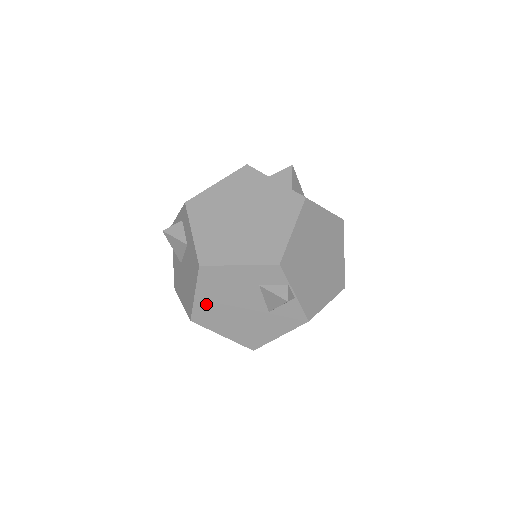
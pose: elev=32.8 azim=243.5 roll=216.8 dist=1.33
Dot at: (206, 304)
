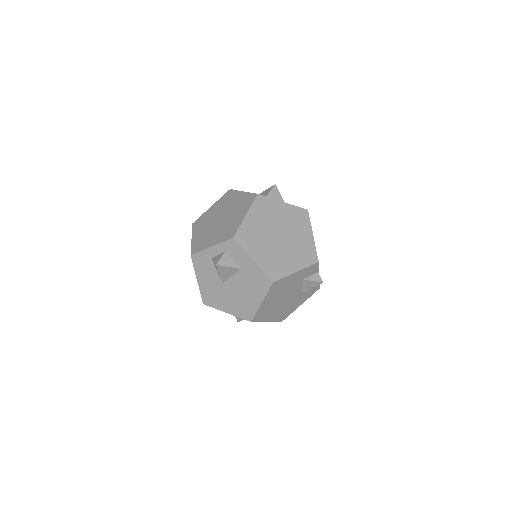
Dot at: (266, 306)
